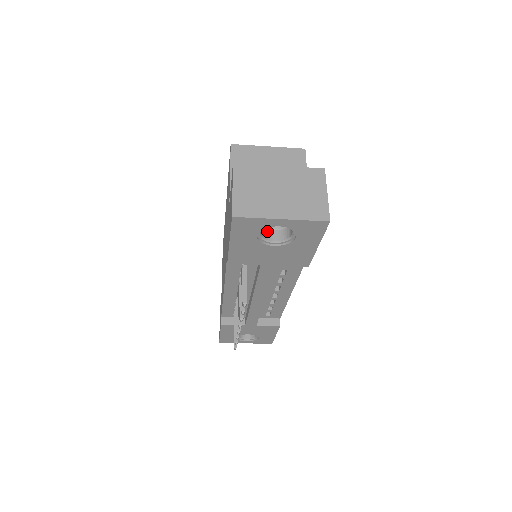
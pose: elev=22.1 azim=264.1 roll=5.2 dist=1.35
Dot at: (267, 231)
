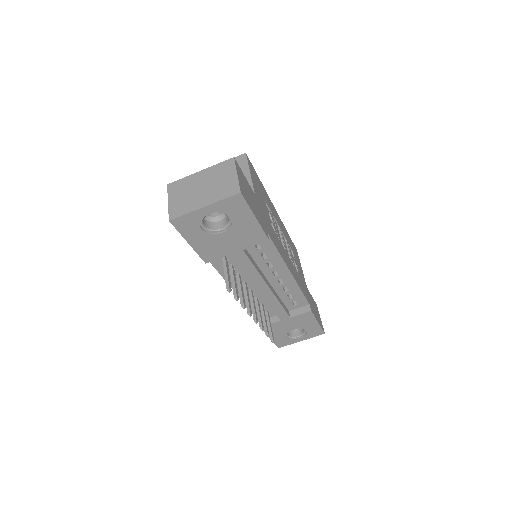
Dot at: (214, 224)
